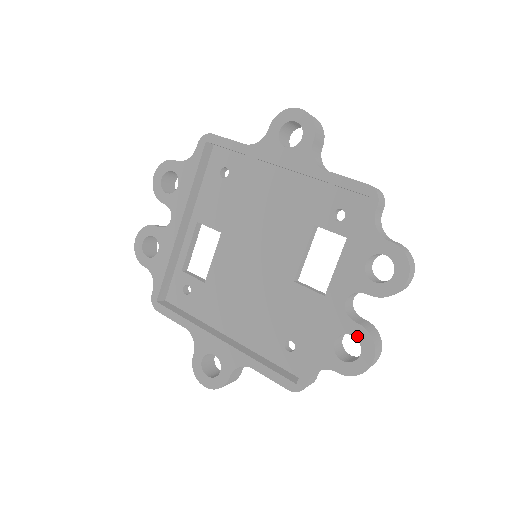
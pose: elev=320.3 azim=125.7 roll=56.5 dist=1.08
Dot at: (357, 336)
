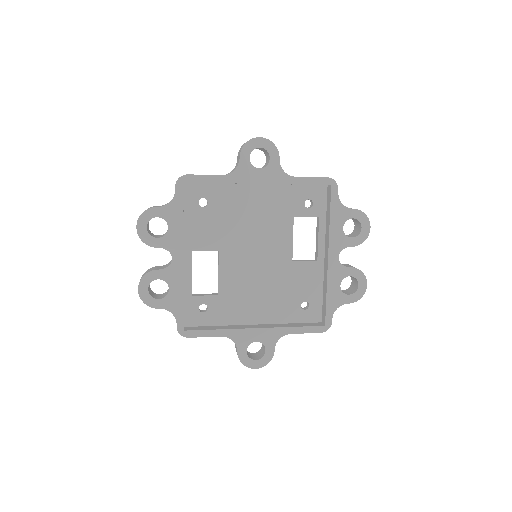
Dot at: (353, 275)
